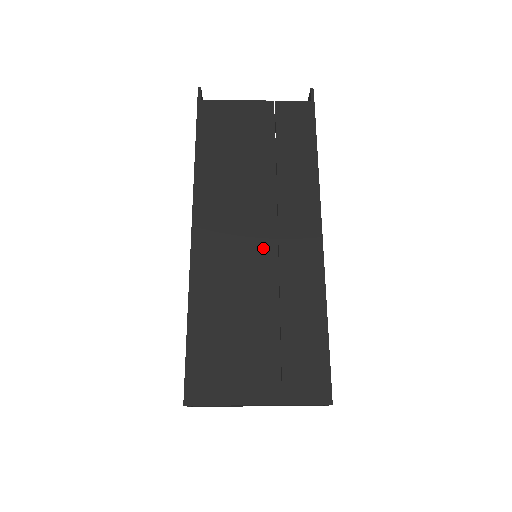
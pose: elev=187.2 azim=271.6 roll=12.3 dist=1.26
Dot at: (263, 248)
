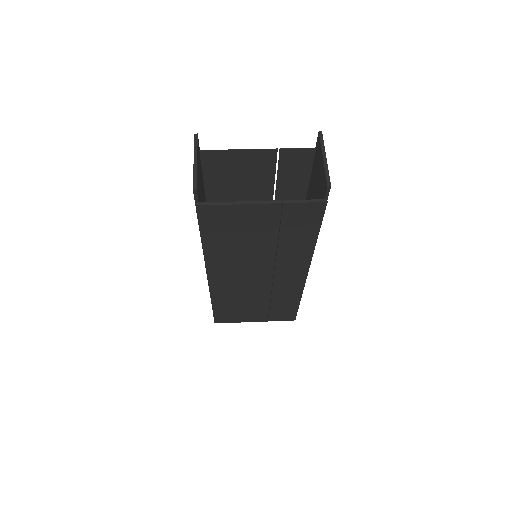
Dot at: (262, 282)
